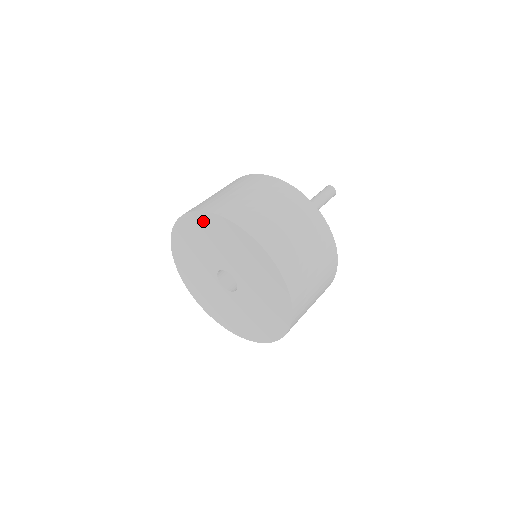
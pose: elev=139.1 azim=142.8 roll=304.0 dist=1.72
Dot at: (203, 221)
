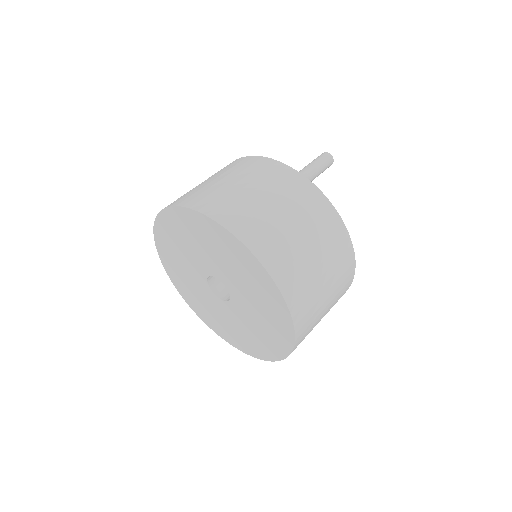
Dot at: (162, 231)
